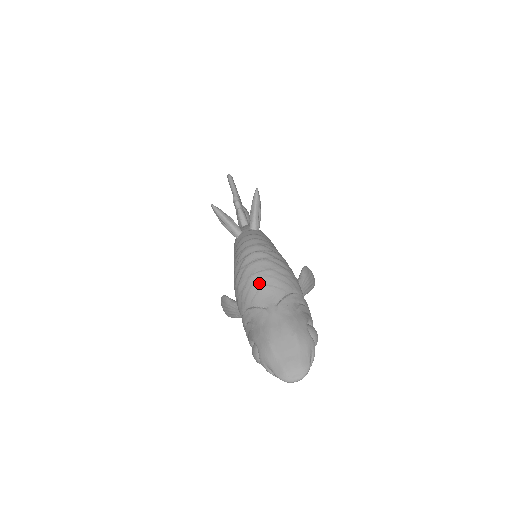
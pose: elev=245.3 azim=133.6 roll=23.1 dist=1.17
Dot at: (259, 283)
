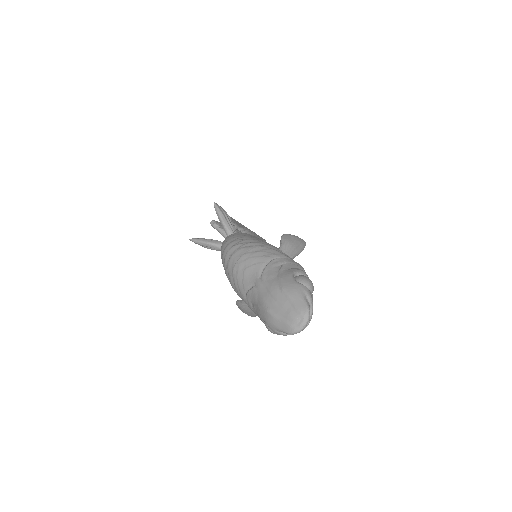
Dot at: (240, 270)
